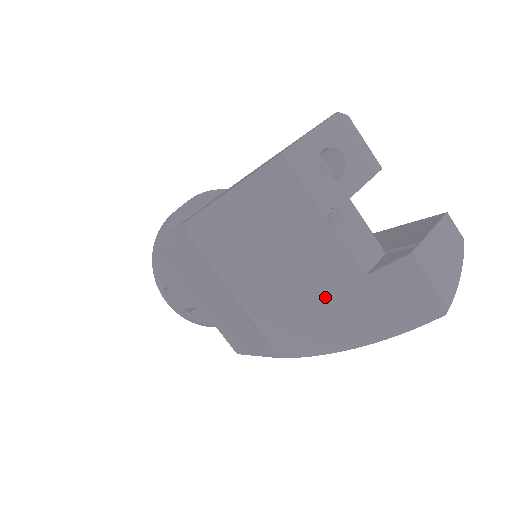
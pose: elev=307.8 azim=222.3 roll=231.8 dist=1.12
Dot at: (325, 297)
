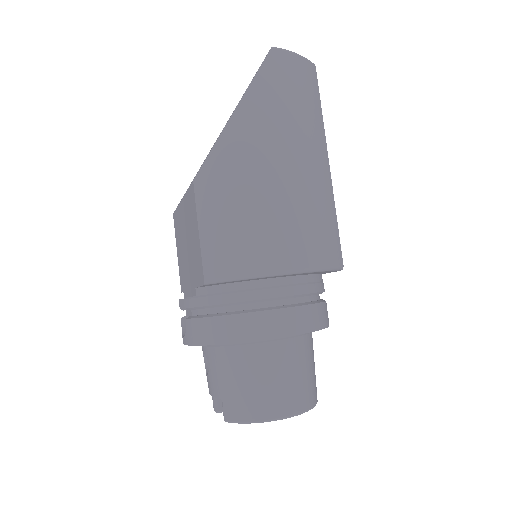
Dot at: occluded
